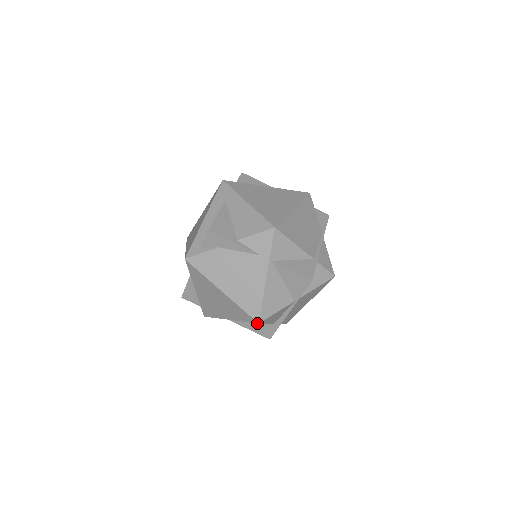
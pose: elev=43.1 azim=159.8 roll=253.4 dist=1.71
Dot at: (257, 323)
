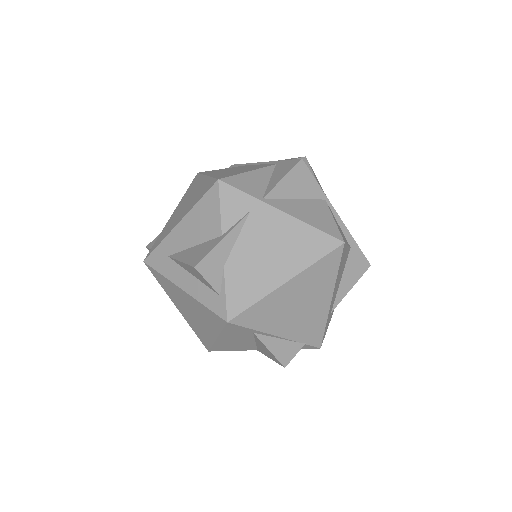
Dot at: (345, 271)
